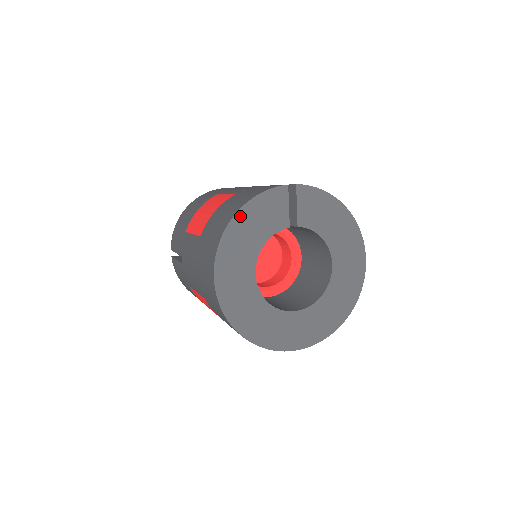
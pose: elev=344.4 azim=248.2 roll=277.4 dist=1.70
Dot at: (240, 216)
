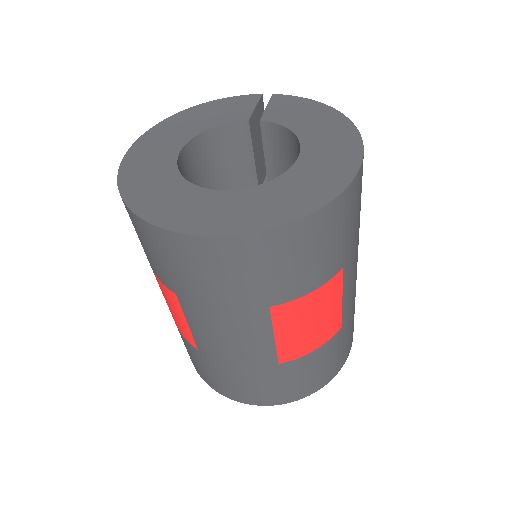
Dot at: (193, 110)
